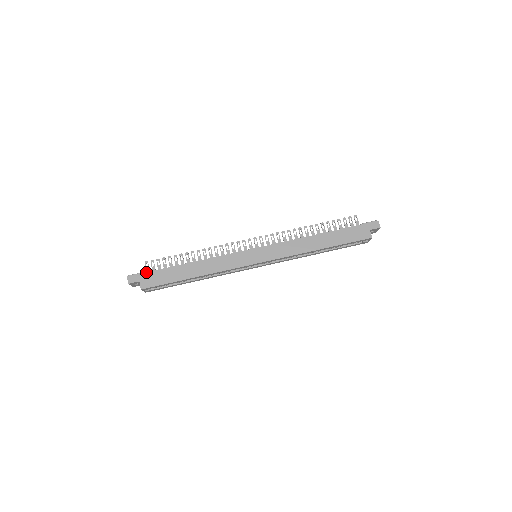
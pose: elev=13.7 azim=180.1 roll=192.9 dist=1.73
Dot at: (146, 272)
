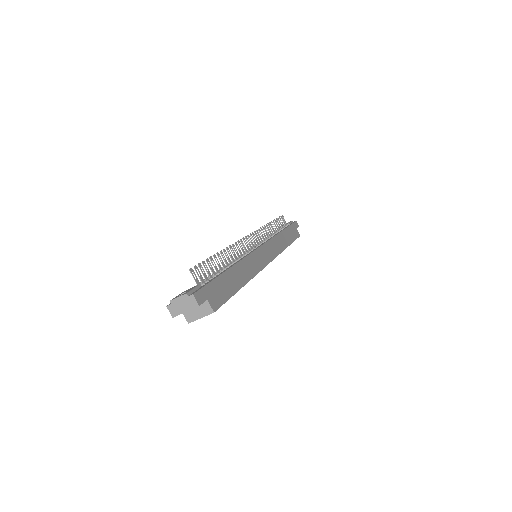
Dot at: (207, 284)
